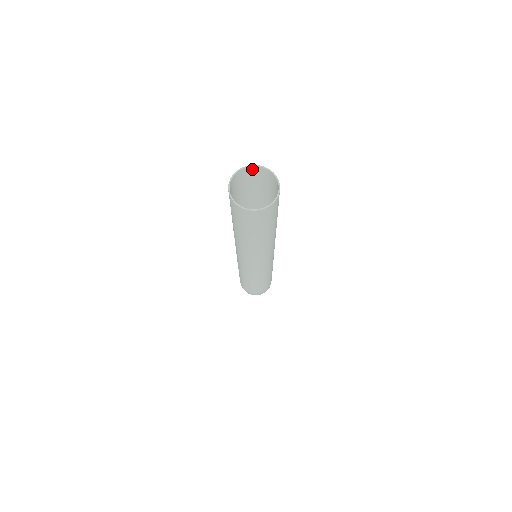
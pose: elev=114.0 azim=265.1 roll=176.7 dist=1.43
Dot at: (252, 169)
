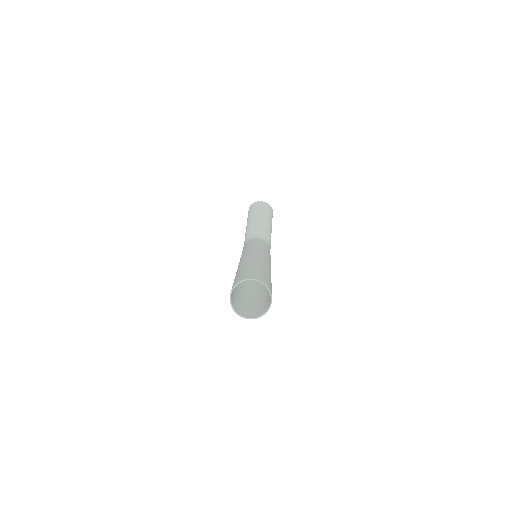
Dot at: (249, 278)
